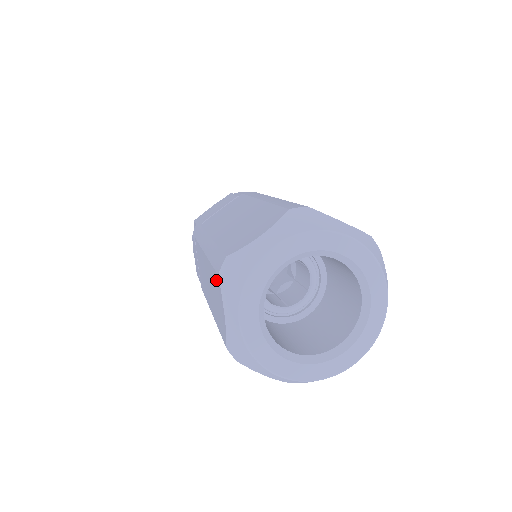
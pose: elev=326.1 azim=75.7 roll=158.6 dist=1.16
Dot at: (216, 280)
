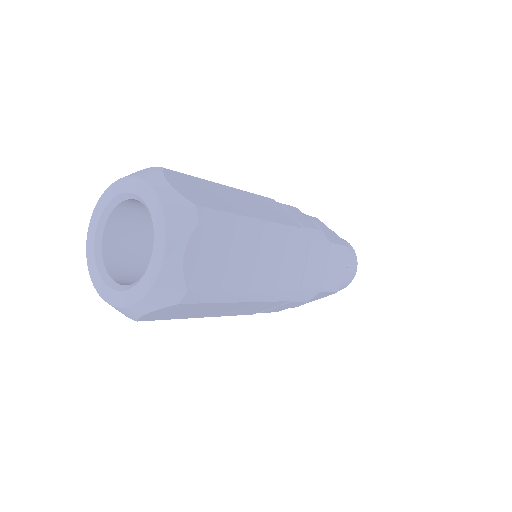
Dot at: occluded
